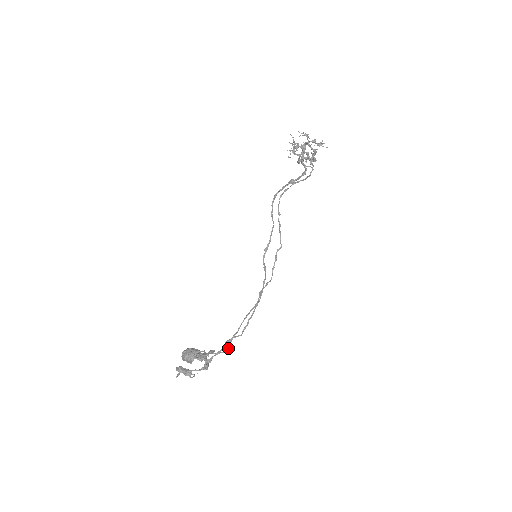
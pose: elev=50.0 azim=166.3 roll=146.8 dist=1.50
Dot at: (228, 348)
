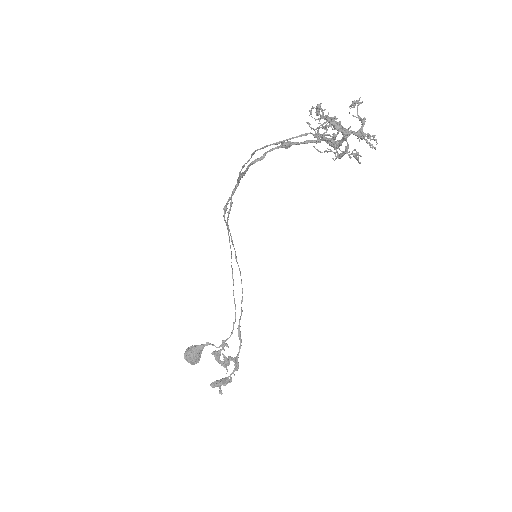
Dot at: (233, 328)
